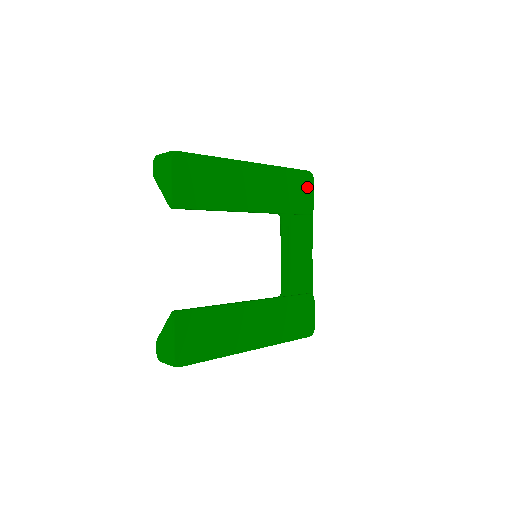
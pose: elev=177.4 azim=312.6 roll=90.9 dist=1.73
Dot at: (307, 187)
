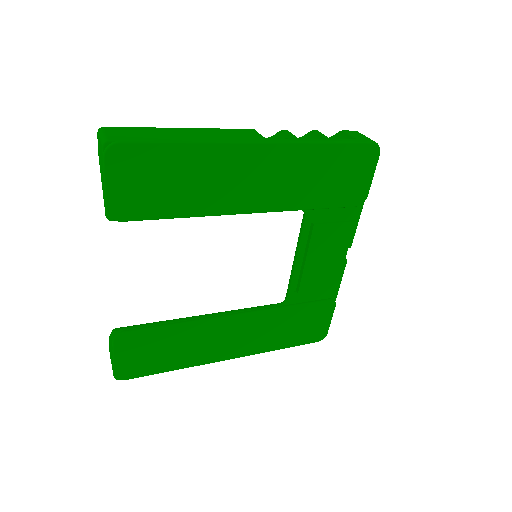
Dot at: (363, 168)
